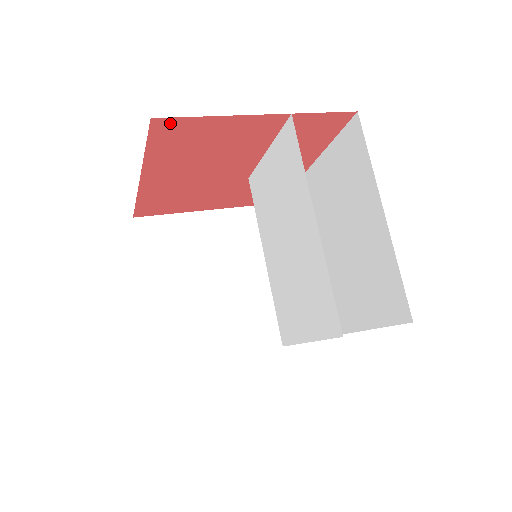
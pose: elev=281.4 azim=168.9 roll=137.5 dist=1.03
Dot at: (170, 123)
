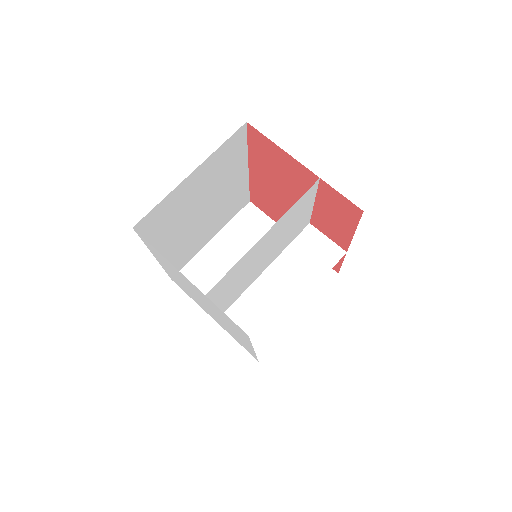
Dot at: (256, 133)
